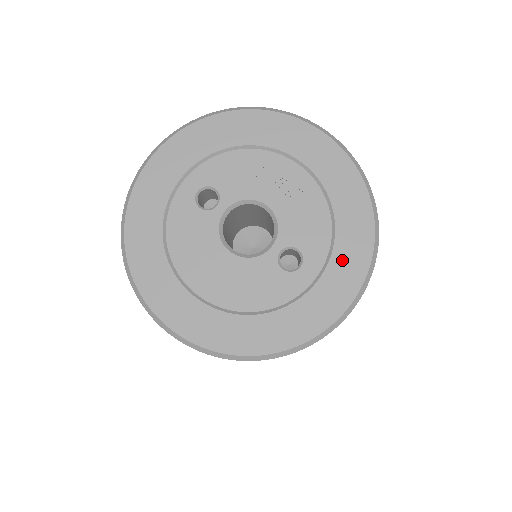
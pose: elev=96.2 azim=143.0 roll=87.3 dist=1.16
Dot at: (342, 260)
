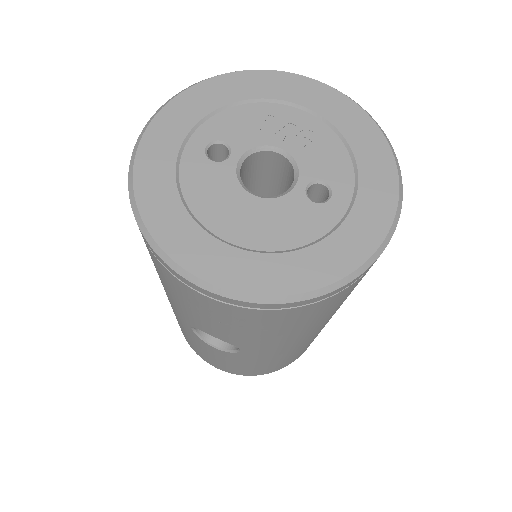
Dot at: (371, 183)
